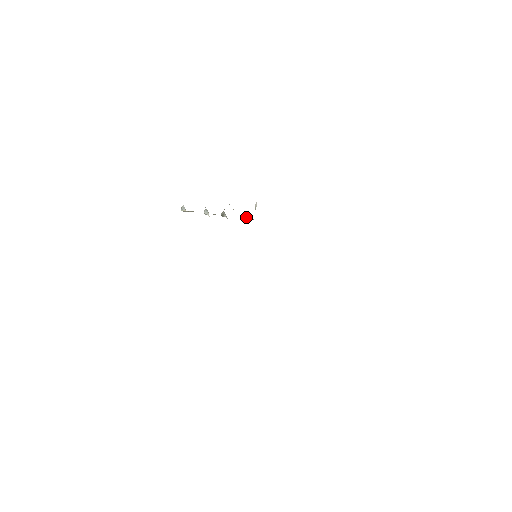
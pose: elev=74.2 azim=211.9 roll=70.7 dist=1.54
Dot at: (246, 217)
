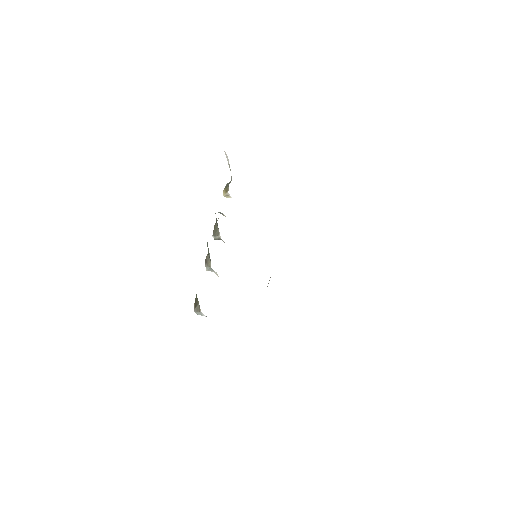
Dot at: (226, 196)
